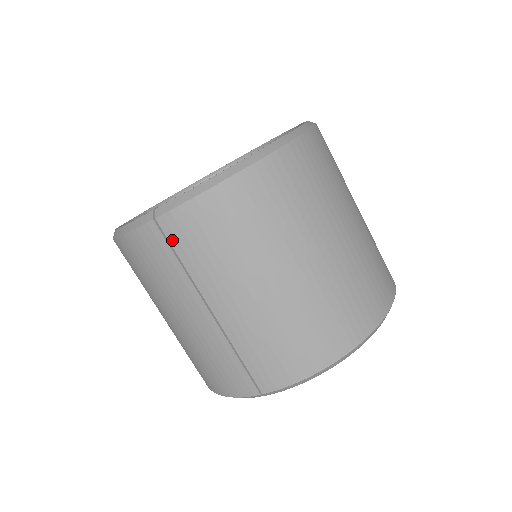
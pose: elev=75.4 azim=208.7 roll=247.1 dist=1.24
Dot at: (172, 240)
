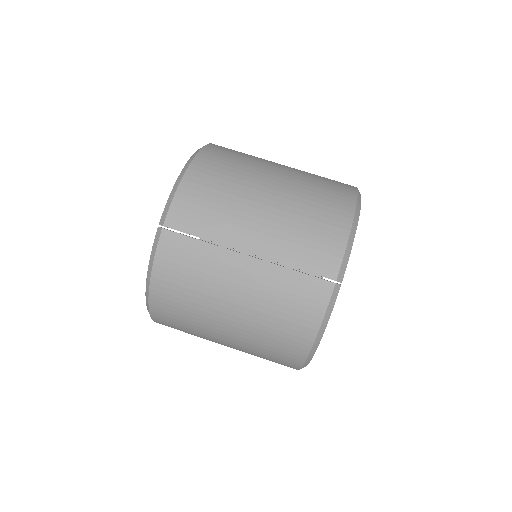
Dot at: (184, 229)
